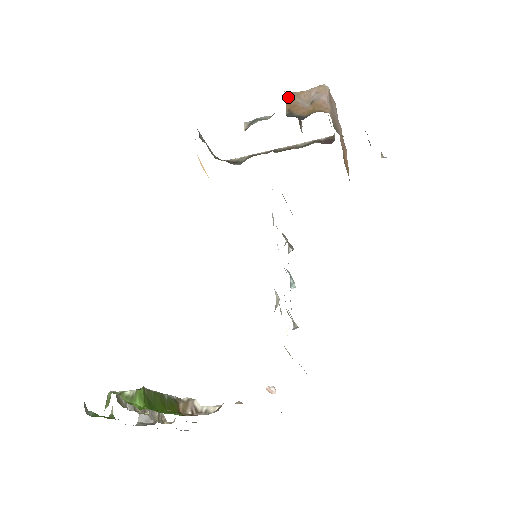
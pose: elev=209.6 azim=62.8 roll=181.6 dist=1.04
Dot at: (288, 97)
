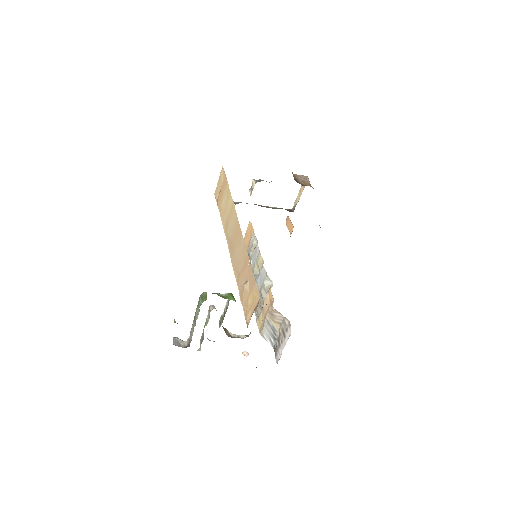
Dot at: occluded
